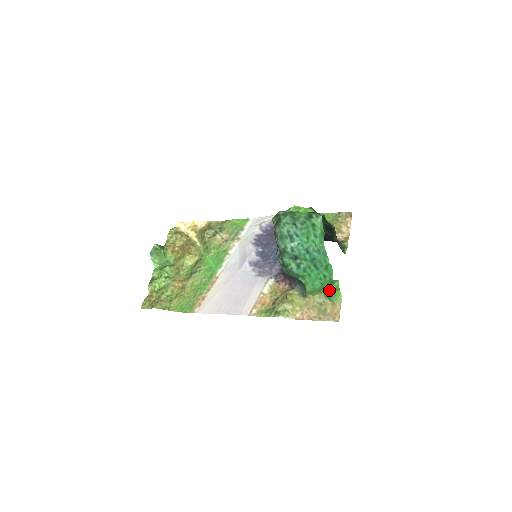
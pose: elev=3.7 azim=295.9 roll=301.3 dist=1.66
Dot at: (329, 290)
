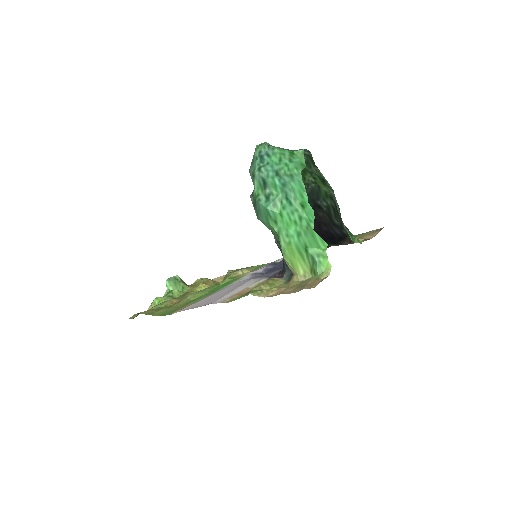
Dot at: (311, 252)
